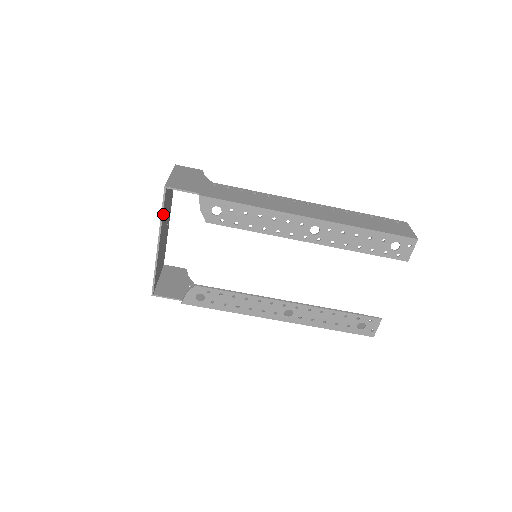
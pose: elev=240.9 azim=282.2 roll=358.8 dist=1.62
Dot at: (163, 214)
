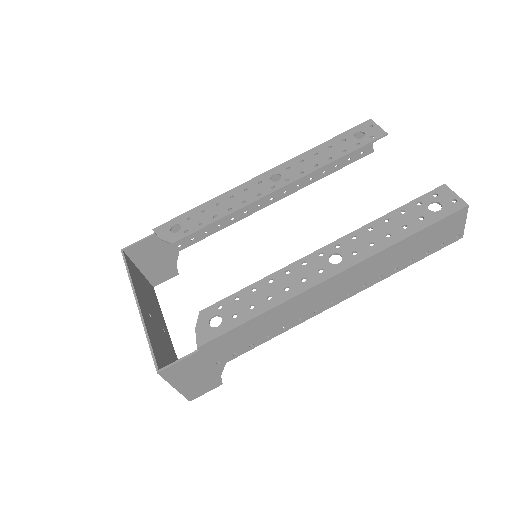
Dot at: (132, 277)
